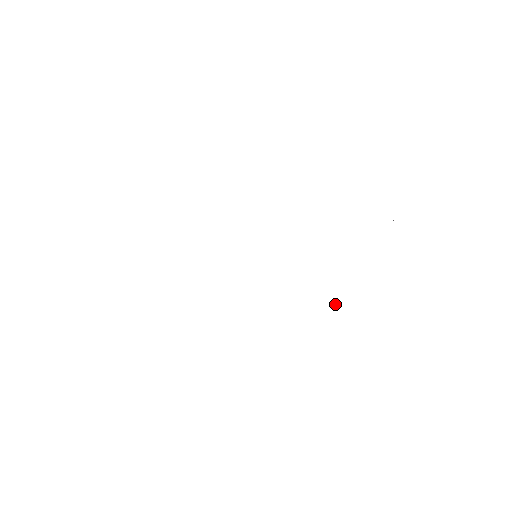
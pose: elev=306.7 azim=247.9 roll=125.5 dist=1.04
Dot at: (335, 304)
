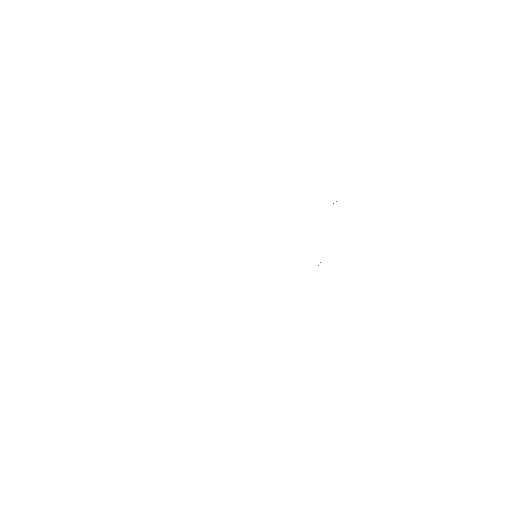
Dot at: occluded
